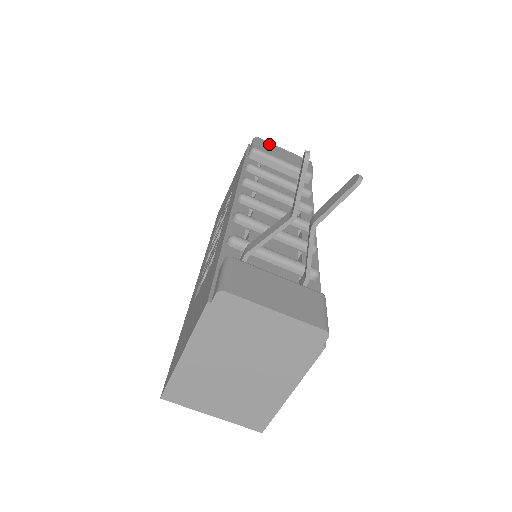
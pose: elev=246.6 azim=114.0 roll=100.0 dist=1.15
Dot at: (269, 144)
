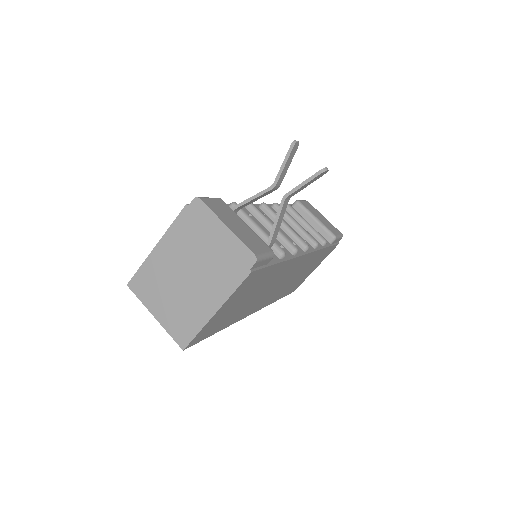
Dot at: (314, 208)
